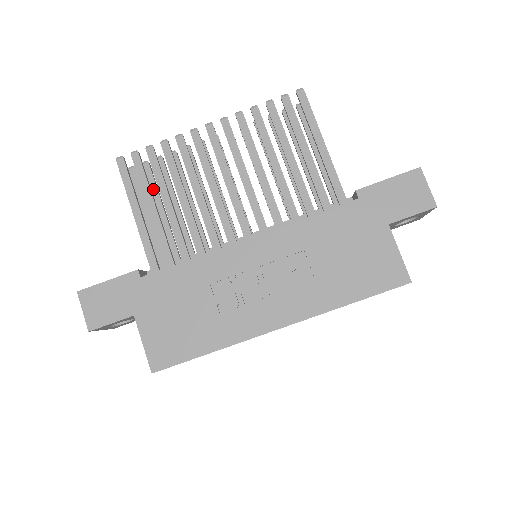
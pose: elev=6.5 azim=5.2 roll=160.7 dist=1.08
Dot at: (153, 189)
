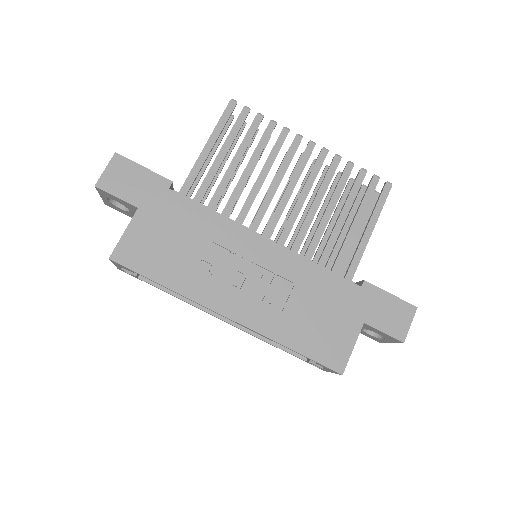
Dot at: occluded
